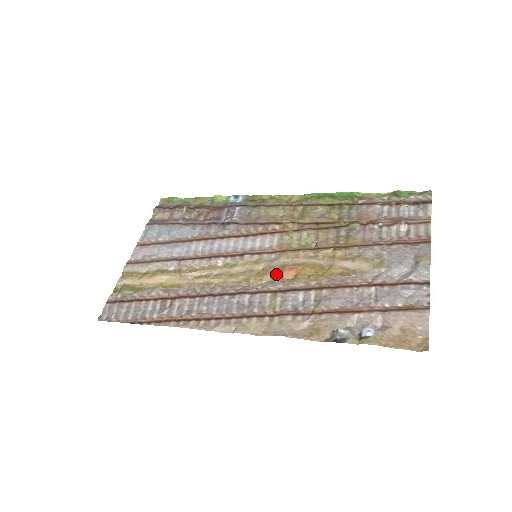
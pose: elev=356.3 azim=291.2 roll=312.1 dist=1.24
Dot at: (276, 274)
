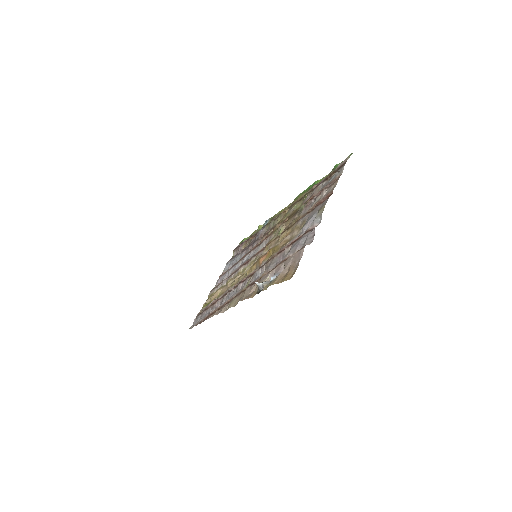
Dot at: (257, 263)
